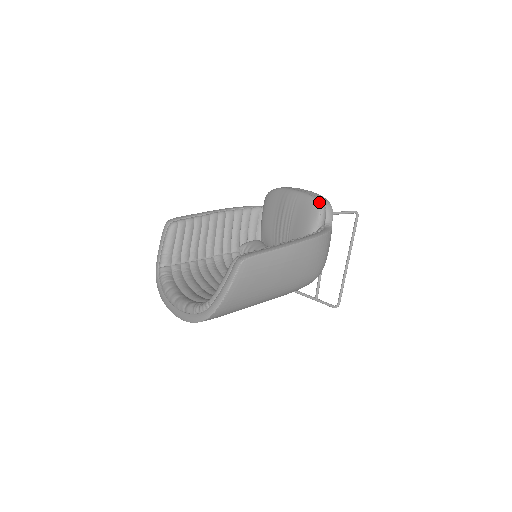
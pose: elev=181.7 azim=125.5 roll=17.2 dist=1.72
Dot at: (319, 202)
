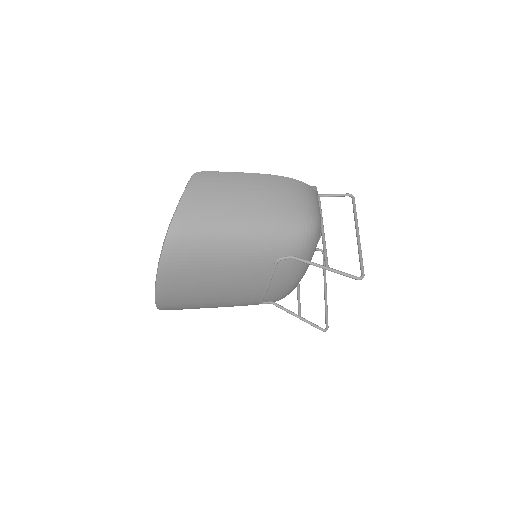
Dot at: occluded
